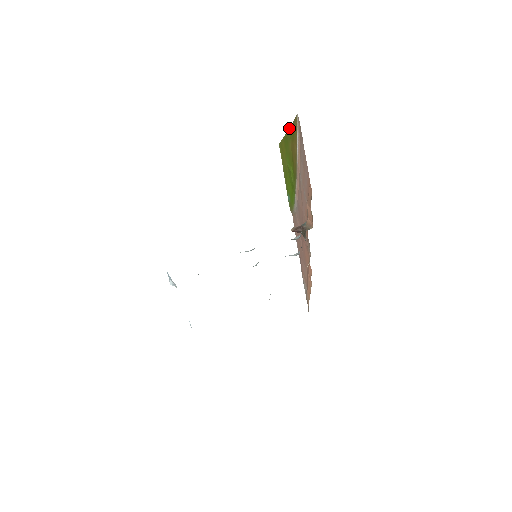
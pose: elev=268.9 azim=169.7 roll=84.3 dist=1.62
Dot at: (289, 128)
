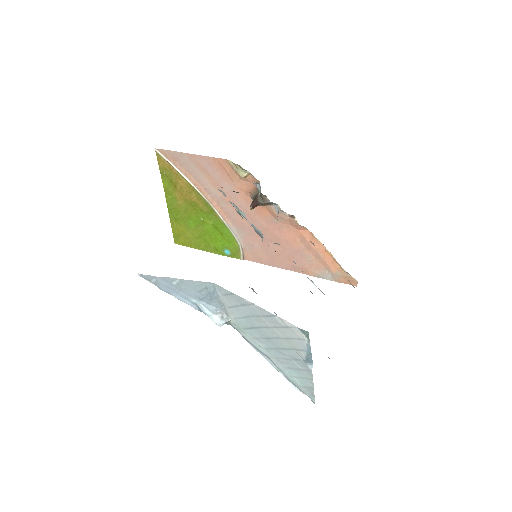
Dot at: occluded
